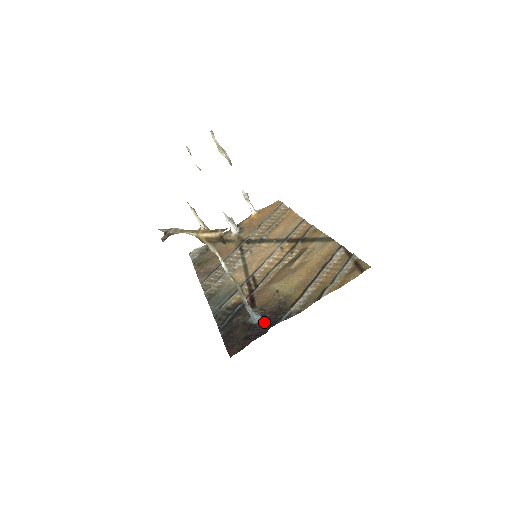
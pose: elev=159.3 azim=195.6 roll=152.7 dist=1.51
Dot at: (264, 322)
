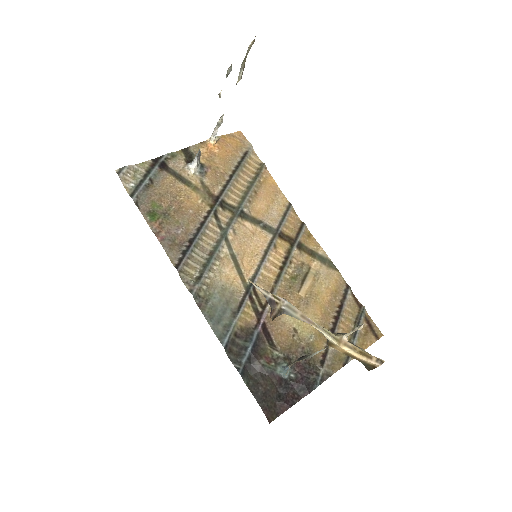
Dot at: (296, 379)
